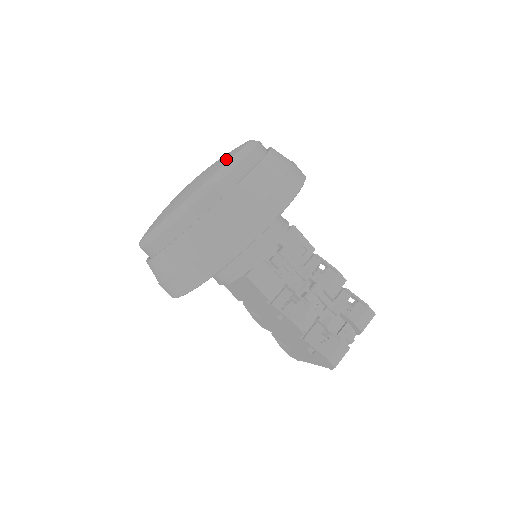
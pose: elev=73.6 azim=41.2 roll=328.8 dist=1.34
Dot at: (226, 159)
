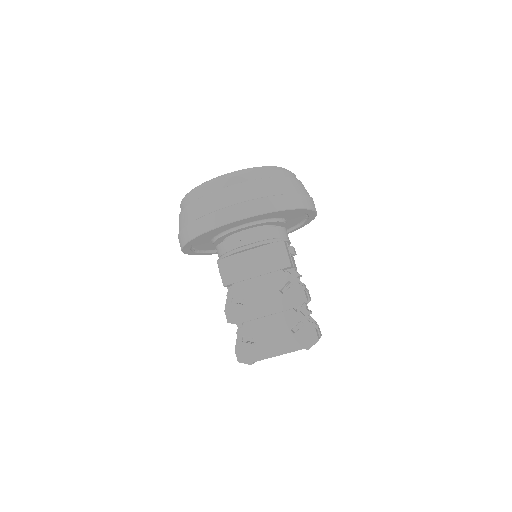
Dot at: occluded
